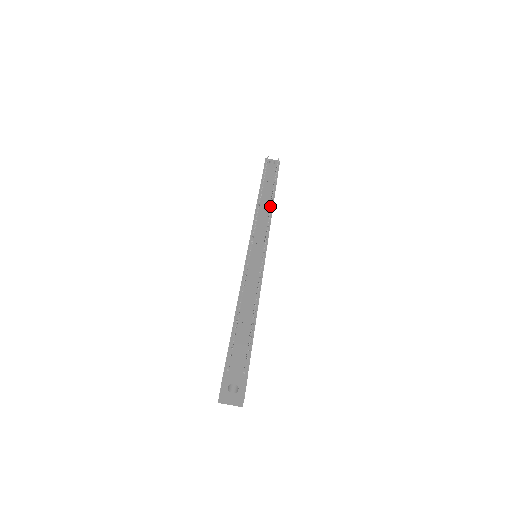
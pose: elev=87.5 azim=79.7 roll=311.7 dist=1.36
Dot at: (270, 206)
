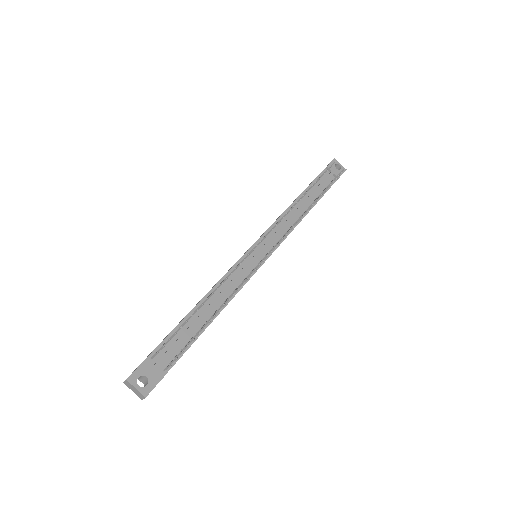
Dot at: (301, 217)
